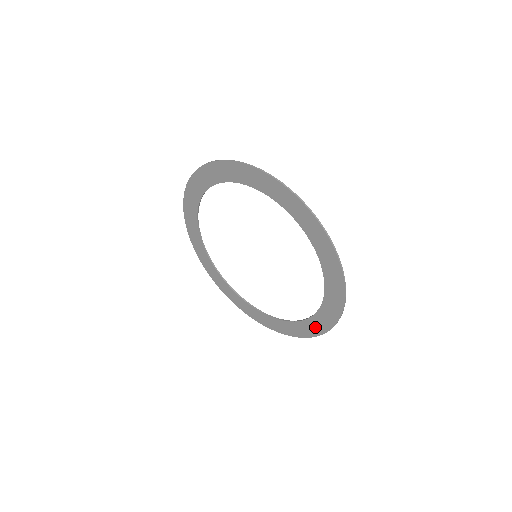
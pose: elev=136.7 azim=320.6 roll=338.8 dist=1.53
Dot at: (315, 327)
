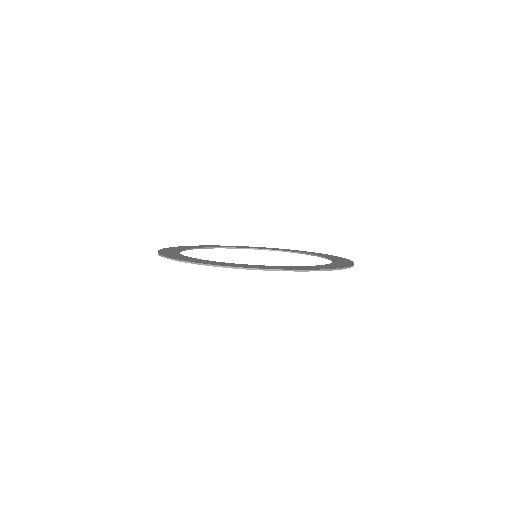
Dot at: occluded
